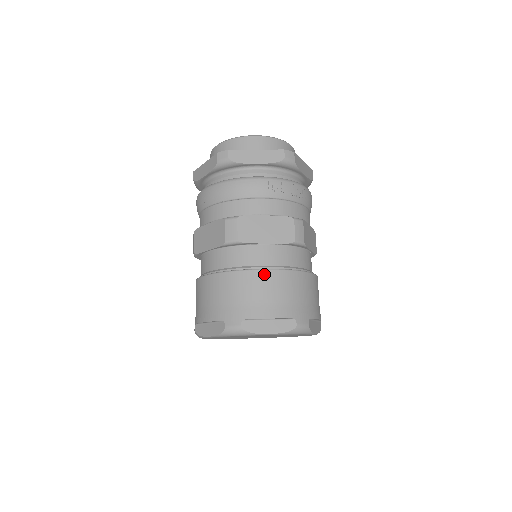
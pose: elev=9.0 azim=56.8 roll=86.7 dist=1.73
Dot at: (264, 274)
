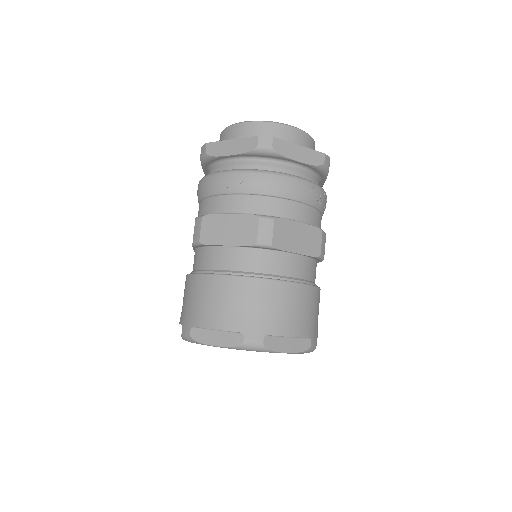
Dot at: (293, 287)
